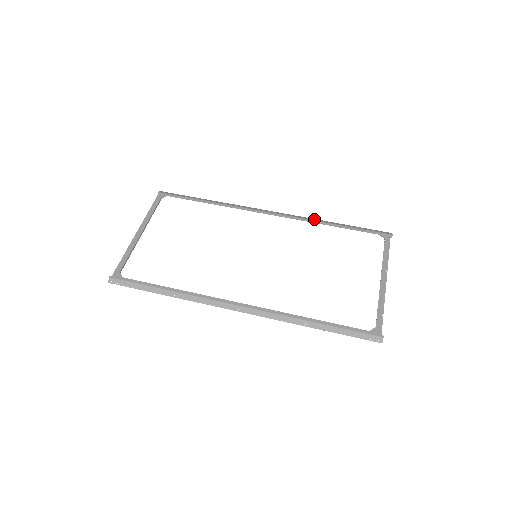
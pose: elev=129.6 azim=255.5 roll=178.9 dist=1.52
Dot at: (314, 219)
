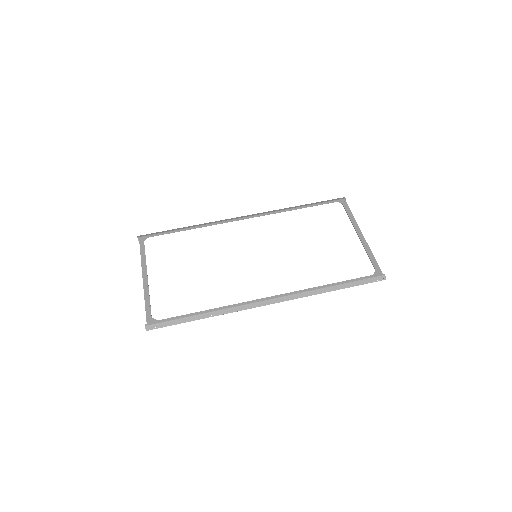
Dot at: (281, 209)
